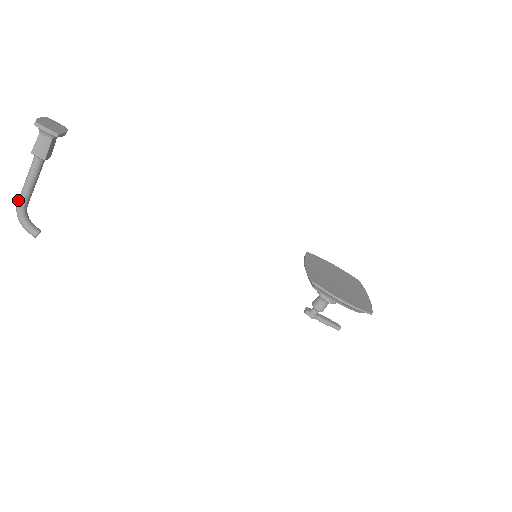
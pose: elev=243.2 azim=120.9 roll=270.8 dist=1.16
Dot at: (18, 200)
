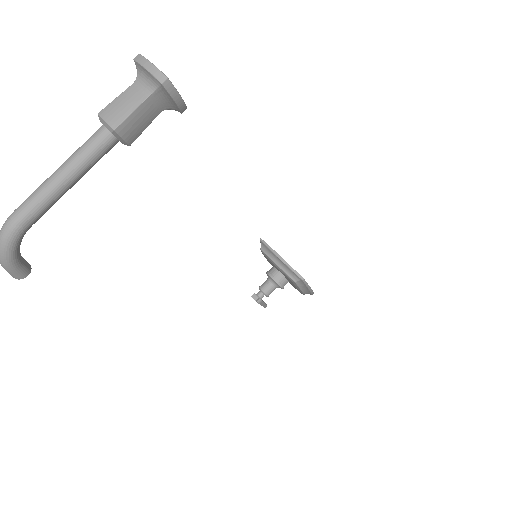
Dot at: (24, 214)
